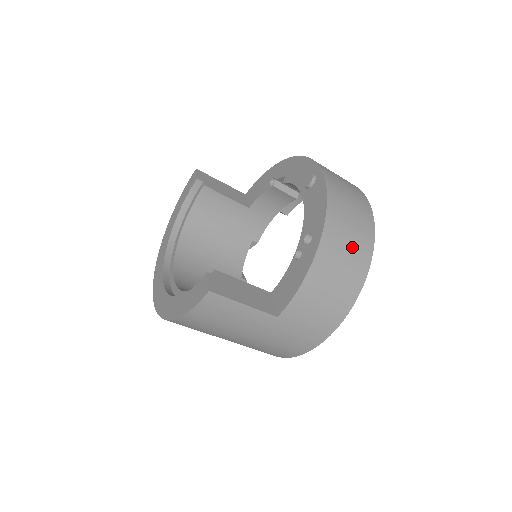
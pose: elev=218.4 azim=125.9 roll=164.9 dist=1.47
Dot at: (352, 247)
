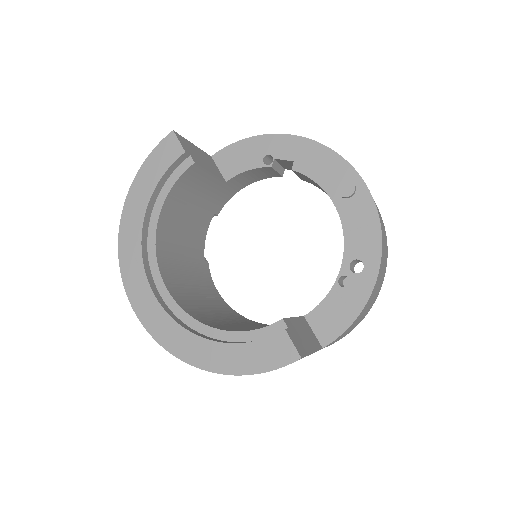
Dot at: occluded
